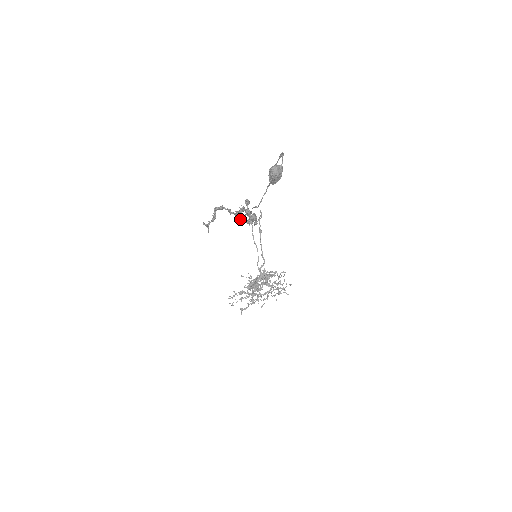
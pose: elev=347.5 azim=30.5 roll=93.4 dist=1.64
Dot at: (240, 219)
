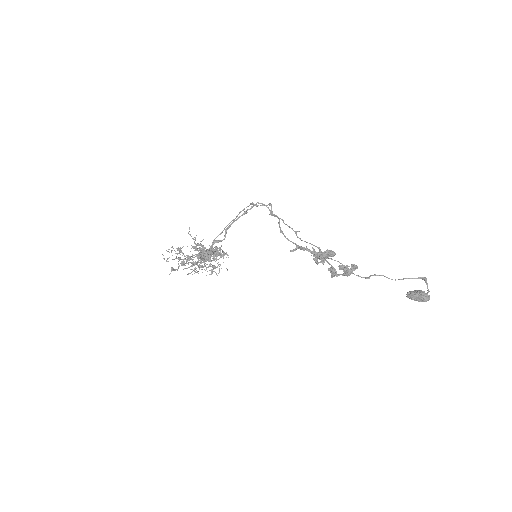
Dot at: (319, 257)
